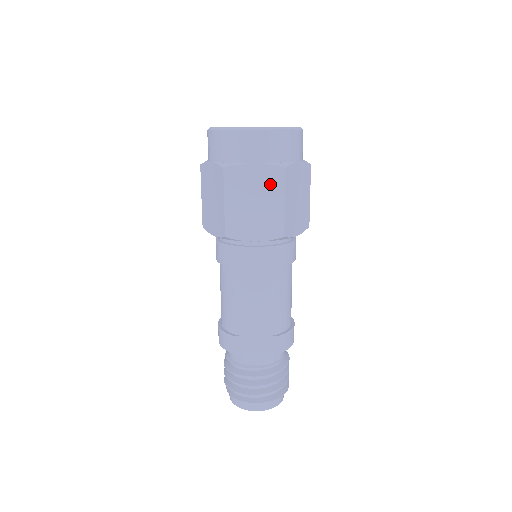
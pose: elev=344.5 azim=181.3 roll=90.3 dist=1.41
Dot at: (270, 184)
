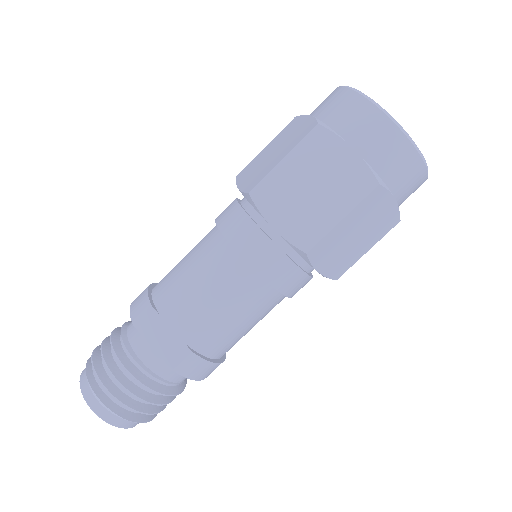
Dot at: (348, 185)
